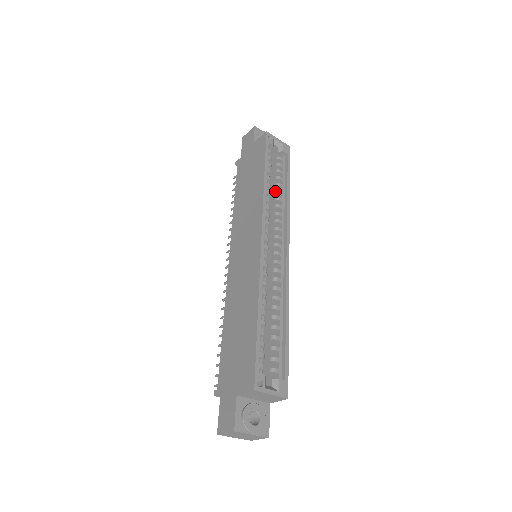
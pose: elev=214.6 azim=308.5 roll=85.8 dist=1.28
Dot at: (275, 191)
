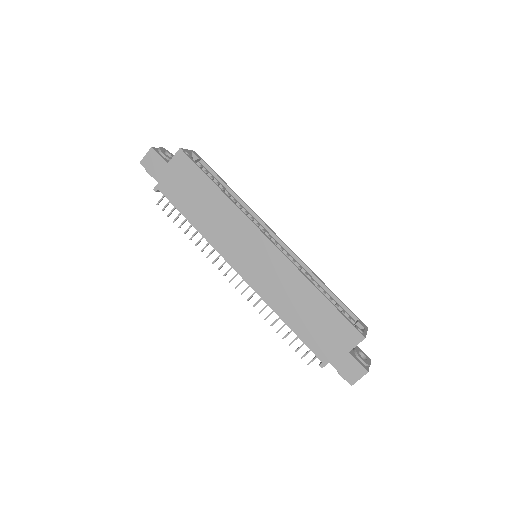
Dot at: occluded
